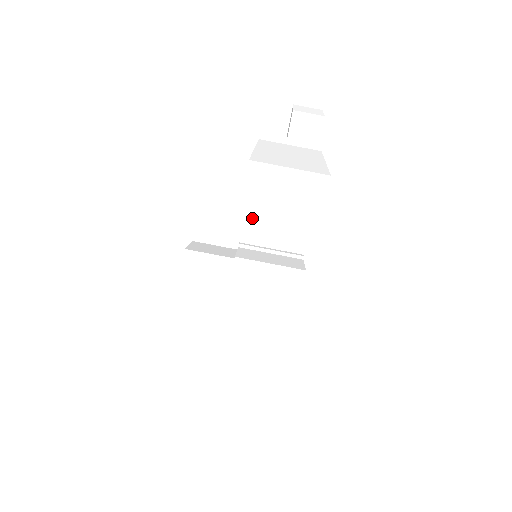
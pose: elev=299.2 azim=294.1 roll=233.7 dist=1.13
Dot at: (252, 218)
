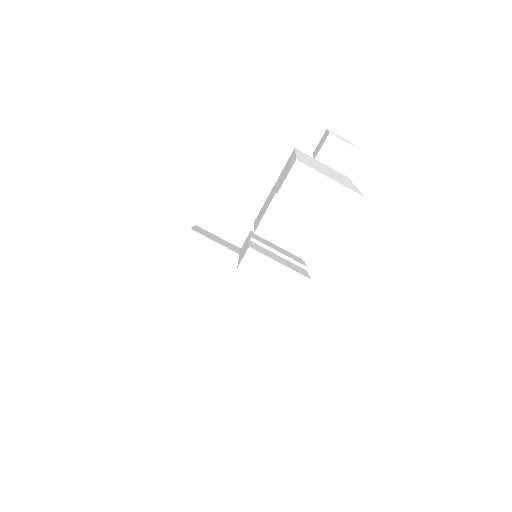
Dot at: (276, 216)
